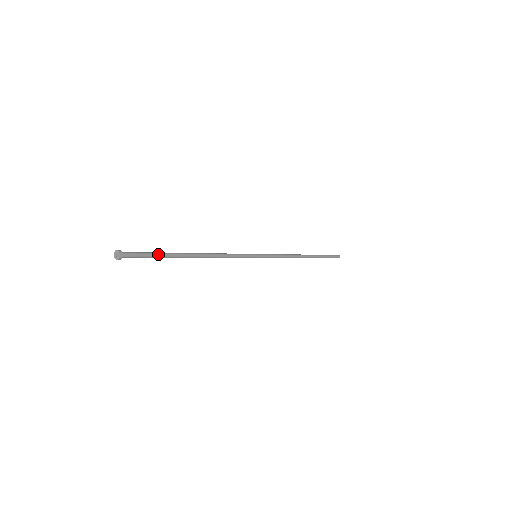
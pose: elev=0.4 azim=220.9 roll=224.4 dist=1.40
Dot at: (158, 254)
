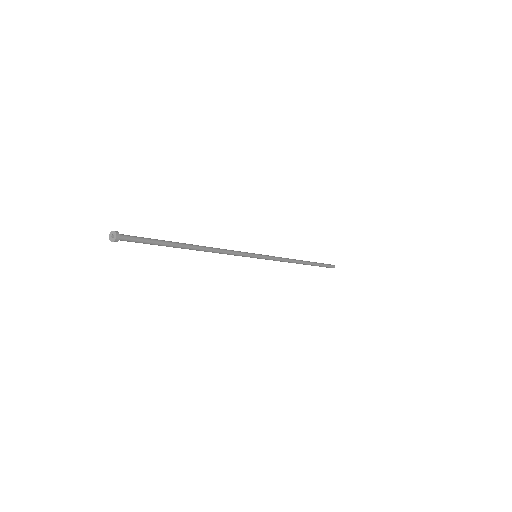
Dot at: (157, 240)
